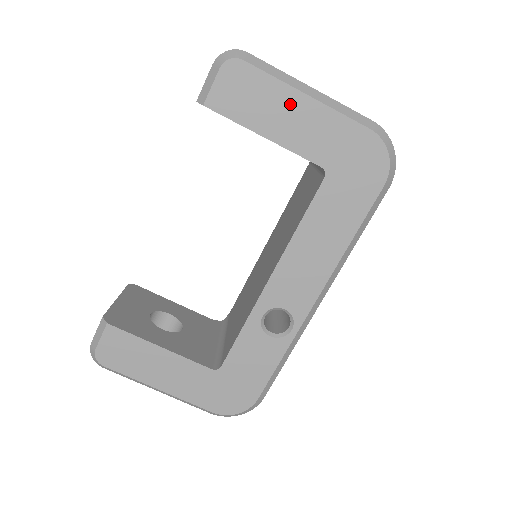
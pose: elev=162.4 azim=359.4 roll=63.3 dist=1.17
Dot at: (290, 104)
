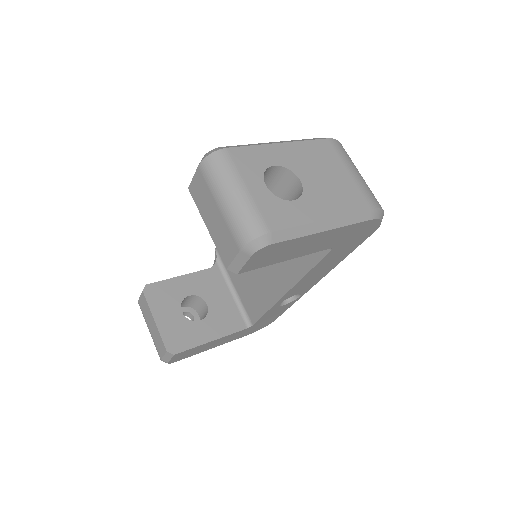
Dot at: (310, 241)
